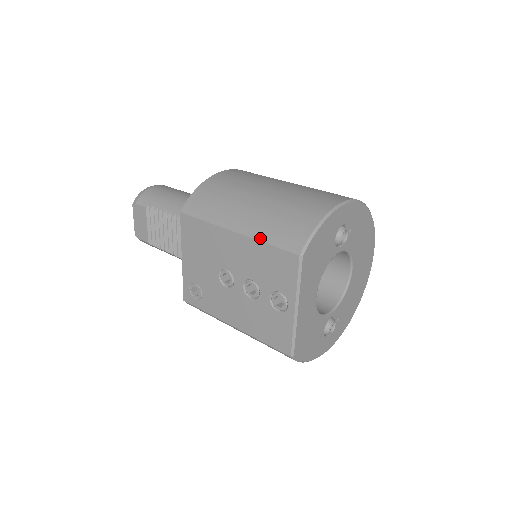
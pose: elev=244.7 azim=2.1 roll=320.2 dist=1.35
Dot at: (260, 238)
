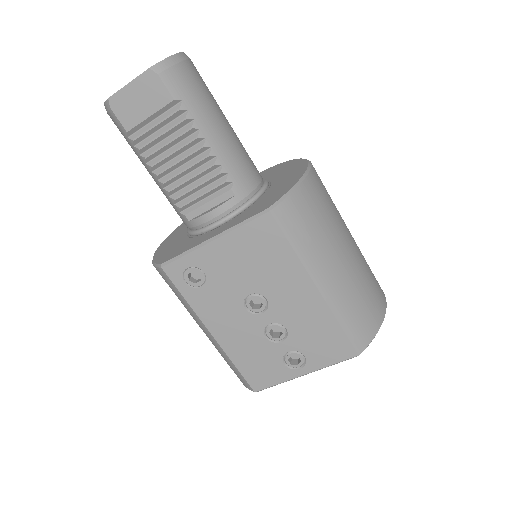
Dot at: (337, 315)
